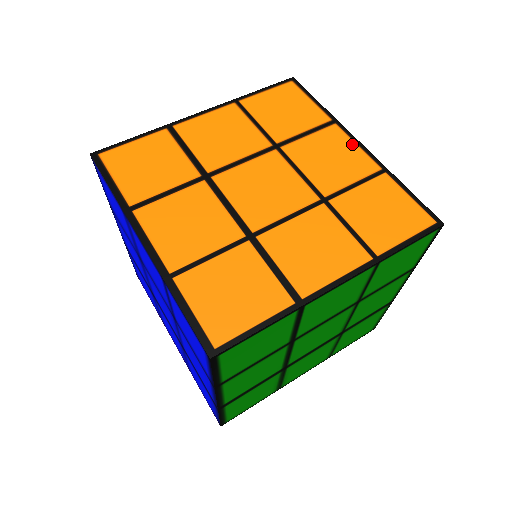
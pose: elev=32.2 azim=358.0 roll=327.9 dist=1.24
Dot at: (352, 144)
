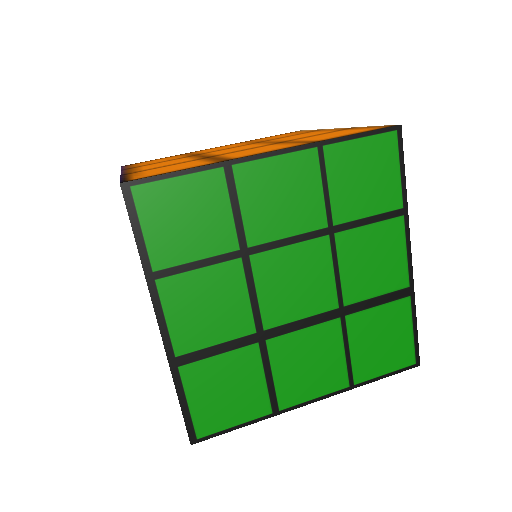
Dot at: occluded
